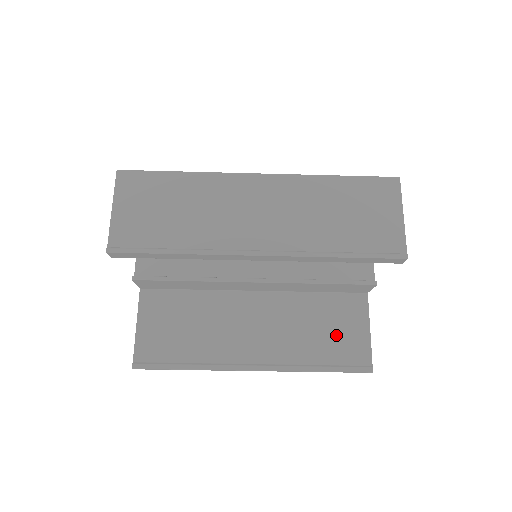
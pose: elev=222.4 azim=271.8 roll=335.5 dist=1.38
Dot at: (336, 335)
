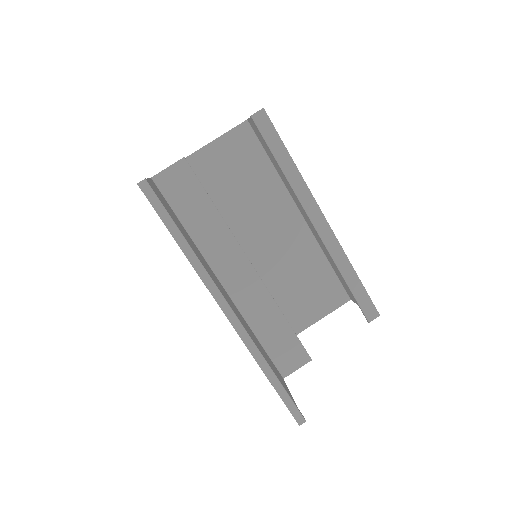
Dot at: (275, 372)
